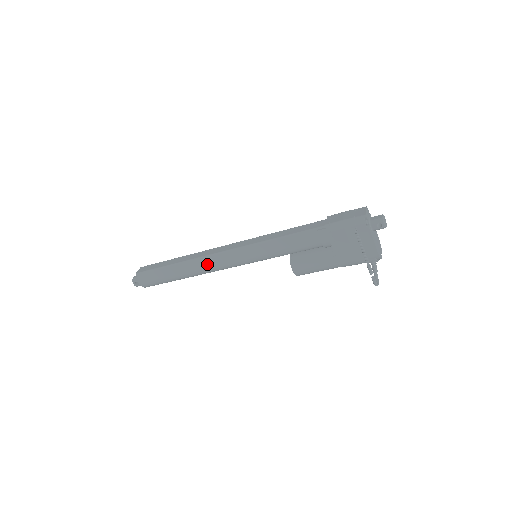
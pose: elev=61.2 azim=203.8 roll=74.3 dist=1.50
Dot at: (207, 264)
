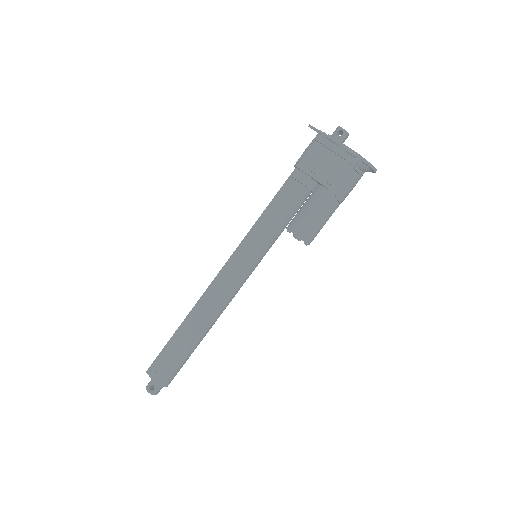
Dot at: (211, 297)
